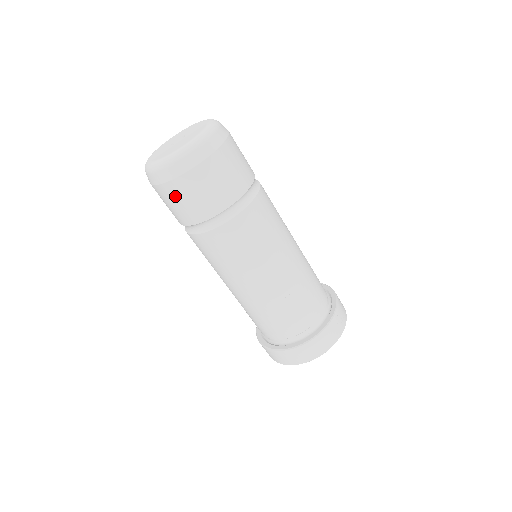
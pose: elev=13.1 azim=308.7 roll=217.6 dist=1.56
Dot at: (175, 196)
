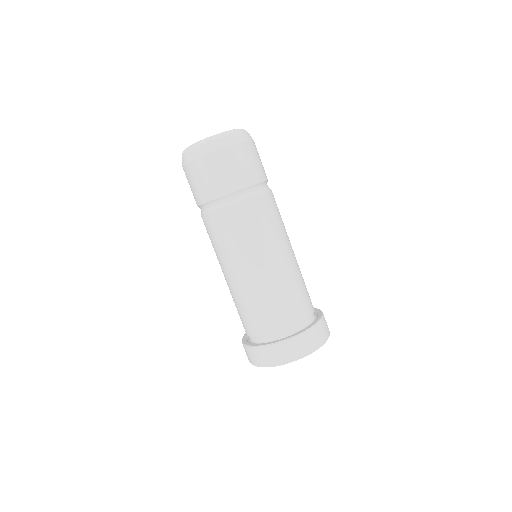
Dot at: (212, 167)
